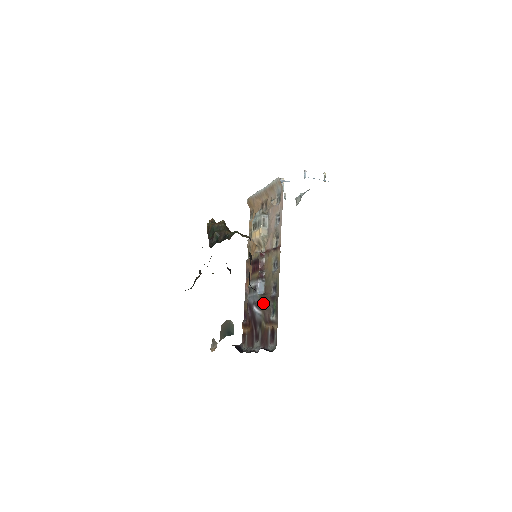
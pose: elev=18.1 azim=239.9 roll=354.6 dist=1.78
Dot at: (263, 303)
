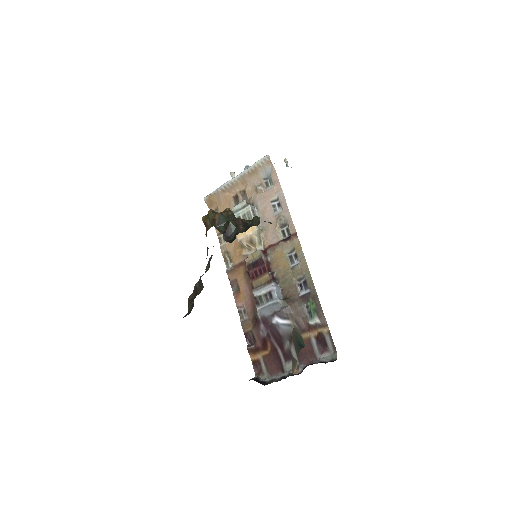
Dot at: (290, 309)
